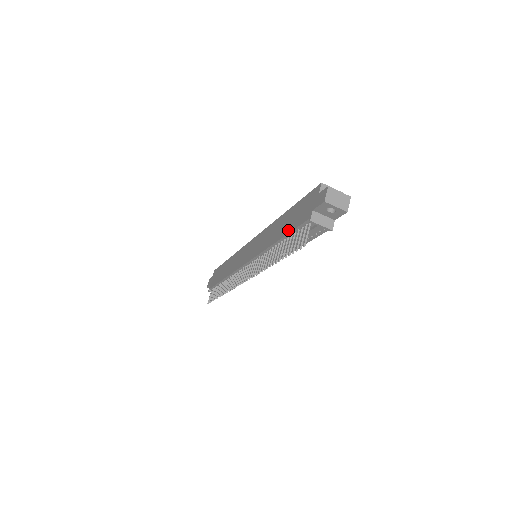
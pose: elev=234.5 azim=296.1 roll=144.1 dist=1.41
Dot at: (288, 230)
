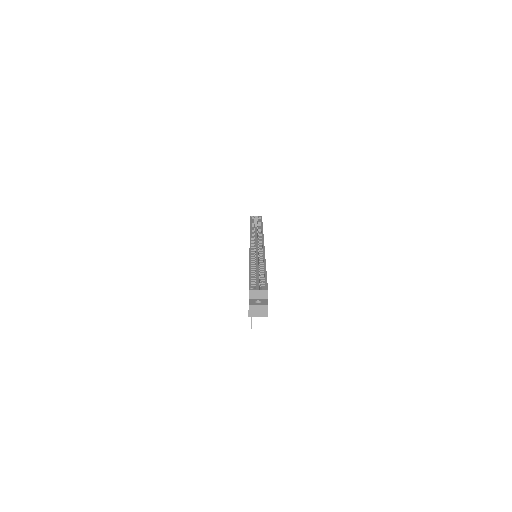
Dot at: occluded
